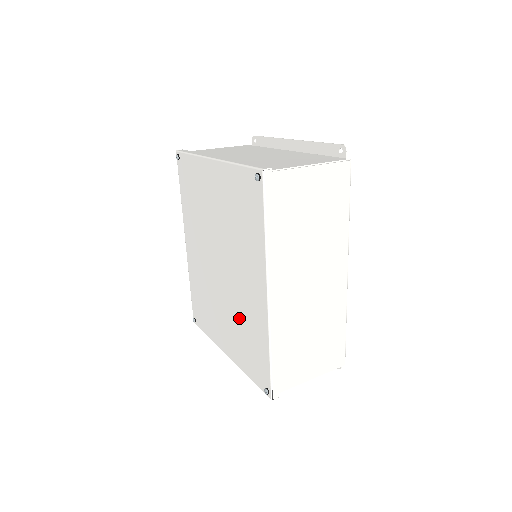
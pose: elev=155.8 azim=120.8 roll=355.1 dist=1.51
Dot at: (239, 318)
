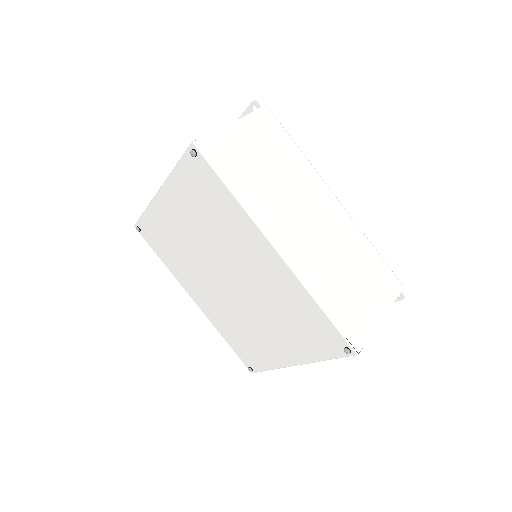
Dot at: (275, 309)
